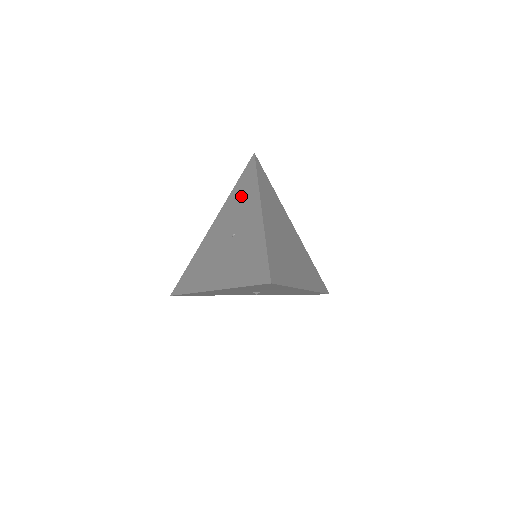
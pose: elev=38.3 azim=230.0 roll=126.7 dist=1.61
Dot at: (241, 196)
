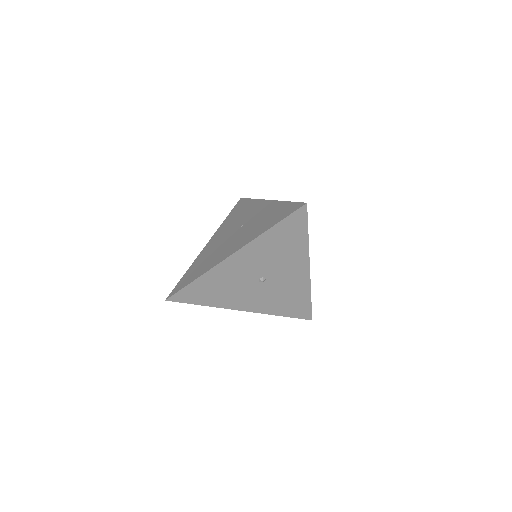
Dot at: (239, 213)
